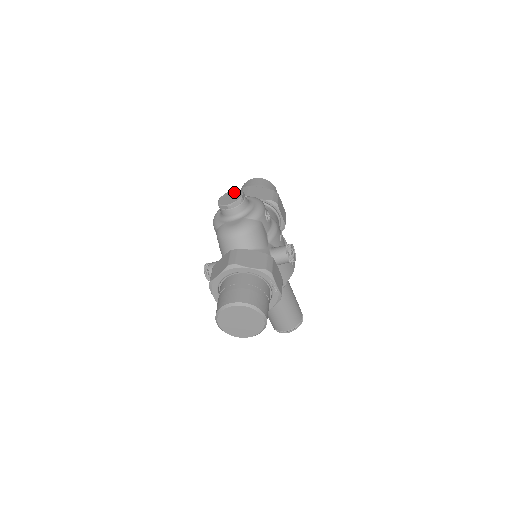
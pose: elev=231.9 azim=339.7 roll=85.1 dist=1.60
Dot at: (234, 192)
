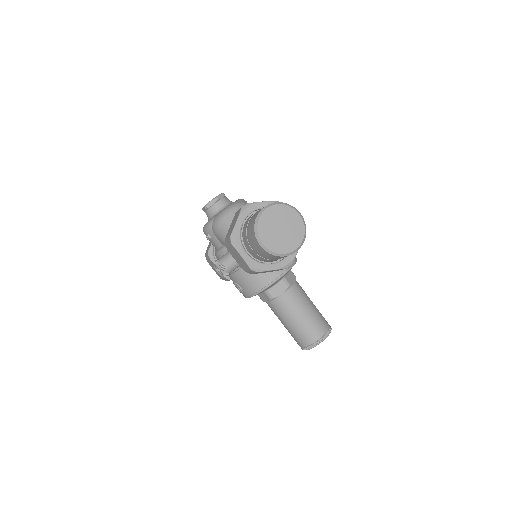
Dot at: occluded
